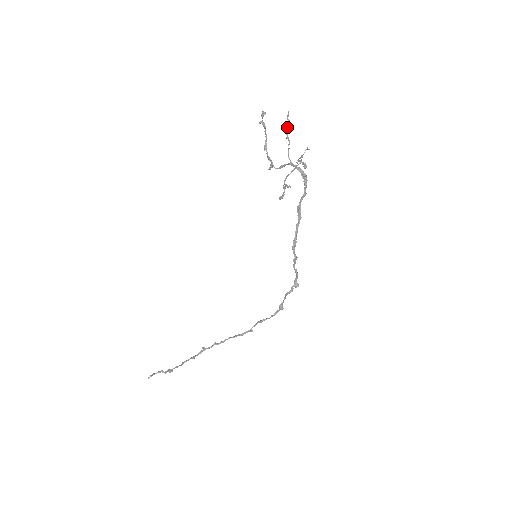
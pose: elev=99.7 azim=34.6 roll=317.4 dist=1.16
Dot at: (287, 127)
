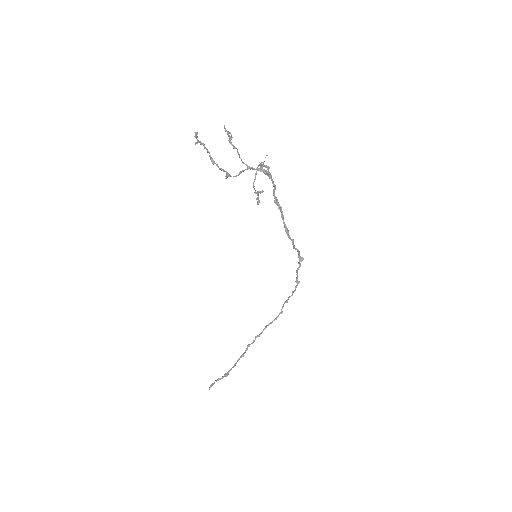
Dot at: (230, 140)
